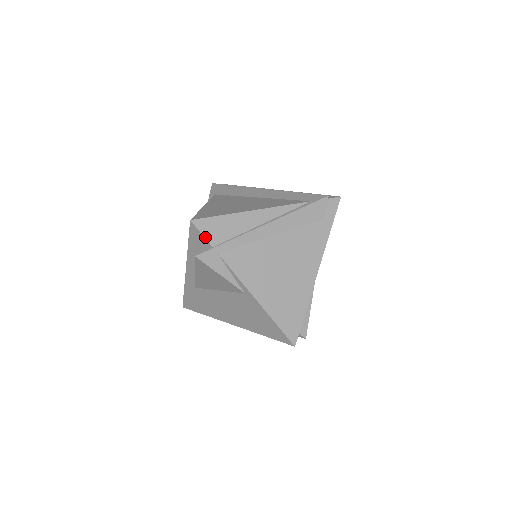
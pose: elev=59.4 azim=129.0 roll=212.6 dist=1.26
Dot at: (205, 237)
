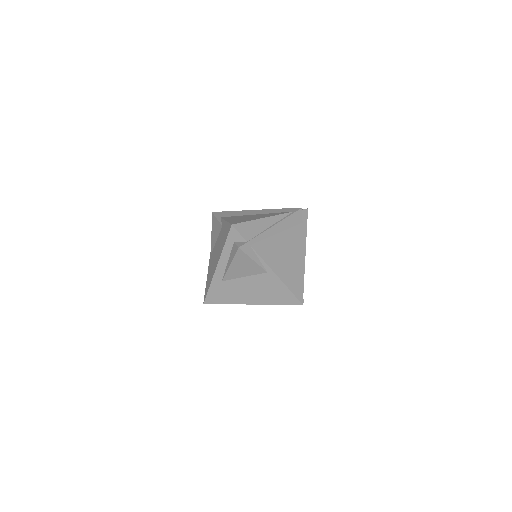
Dot at: (242, 235)
